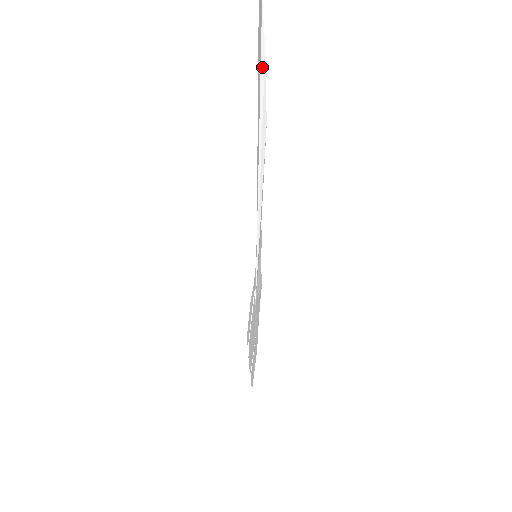
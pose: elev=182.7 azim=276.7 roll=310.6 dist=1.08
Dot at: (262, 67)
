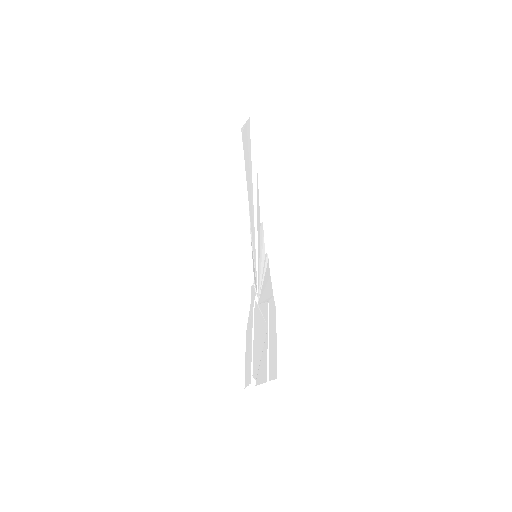
Dot at: (252, 142)
